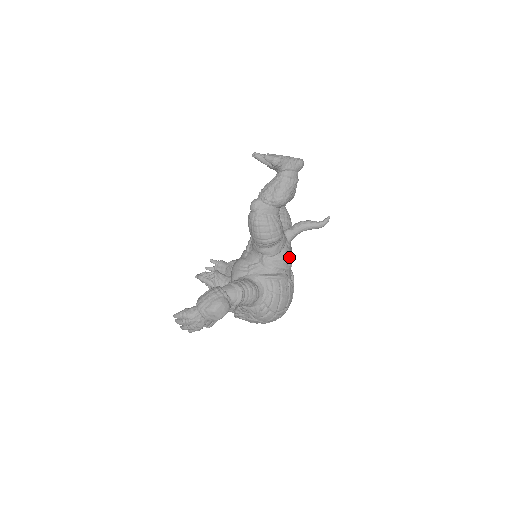
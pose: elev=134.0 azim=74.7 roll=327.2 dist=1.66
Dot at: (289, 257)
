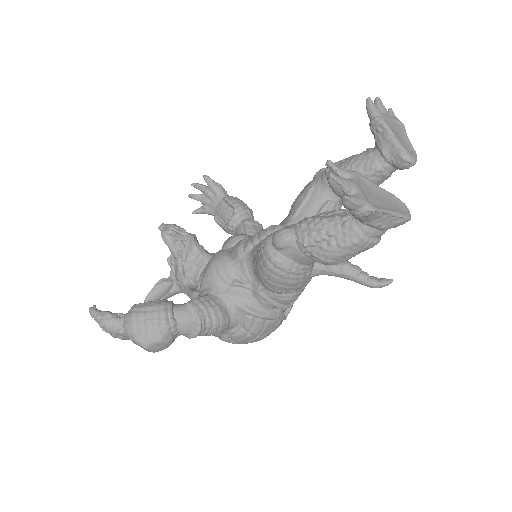
Dot at: (299, 295)
